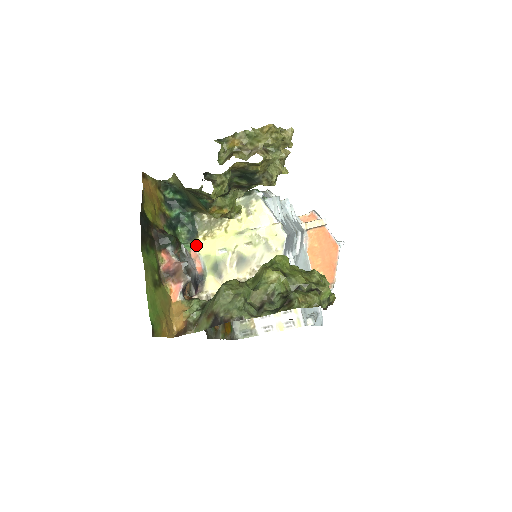
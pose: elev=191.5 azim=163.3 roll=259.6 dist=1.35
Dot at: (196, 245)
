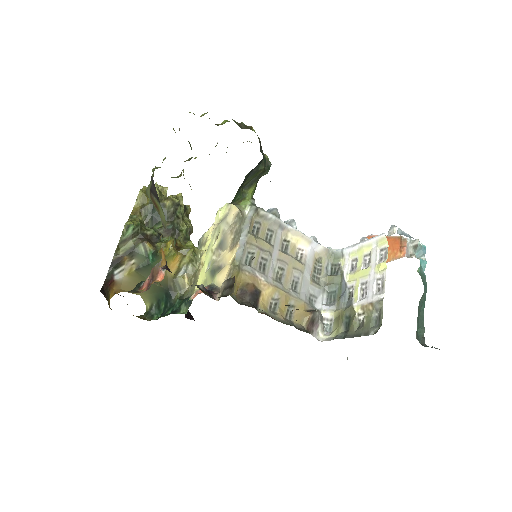
Dot at: (193, 295)
